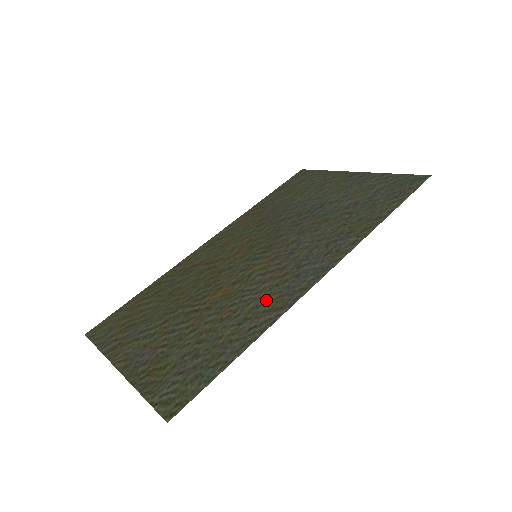
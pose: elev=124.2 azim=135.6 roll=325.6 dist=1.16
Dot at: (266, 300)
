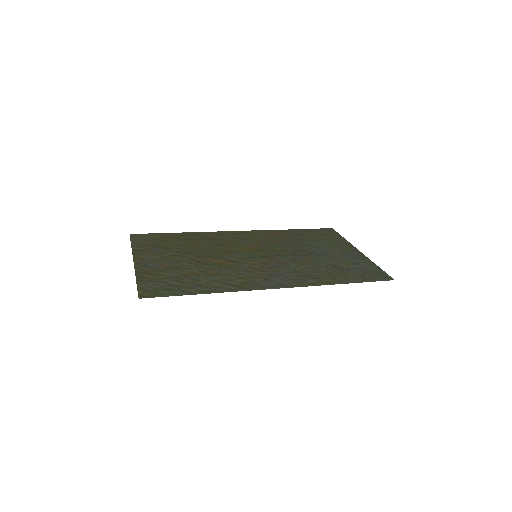
Dot at: (238, 280)
